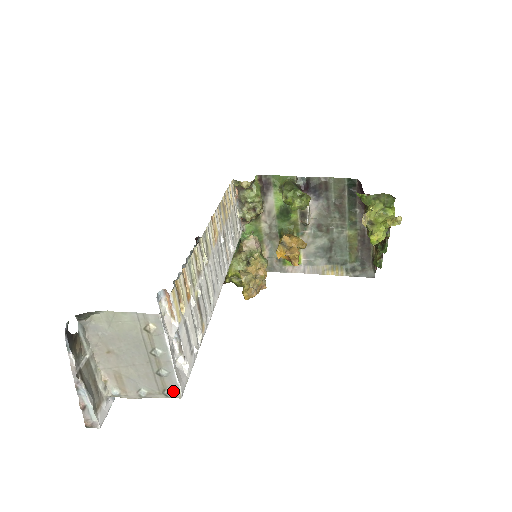
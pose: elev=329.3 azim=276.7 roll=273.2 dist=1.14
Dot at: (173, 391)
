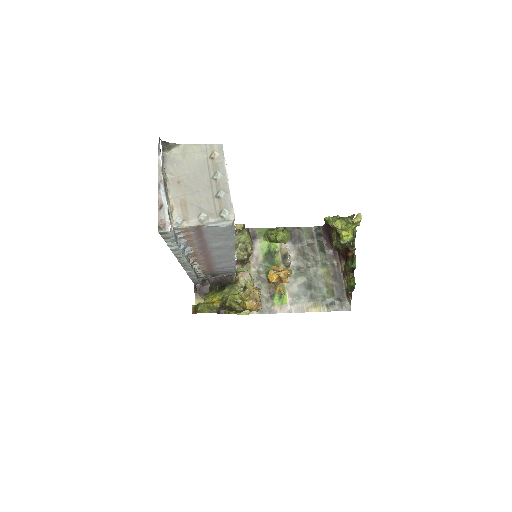
Dot at: (228, 211)
